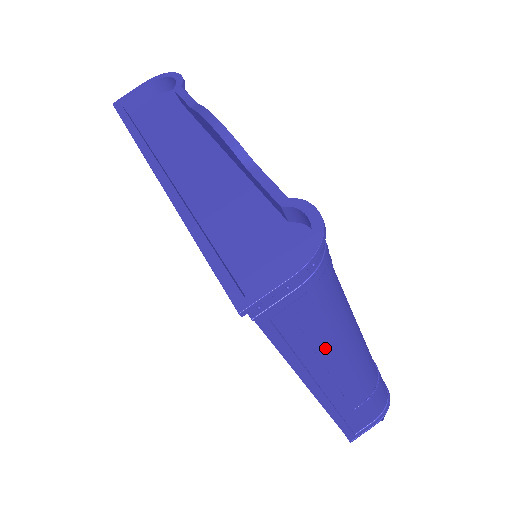
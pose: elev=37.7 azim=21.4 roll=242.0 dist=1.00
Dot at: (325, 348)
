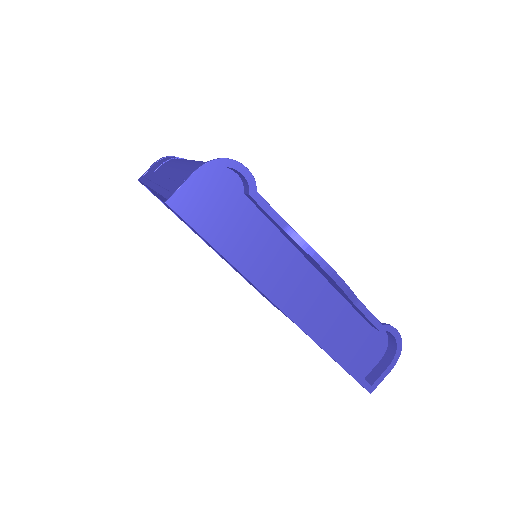
Dot at: occluded
